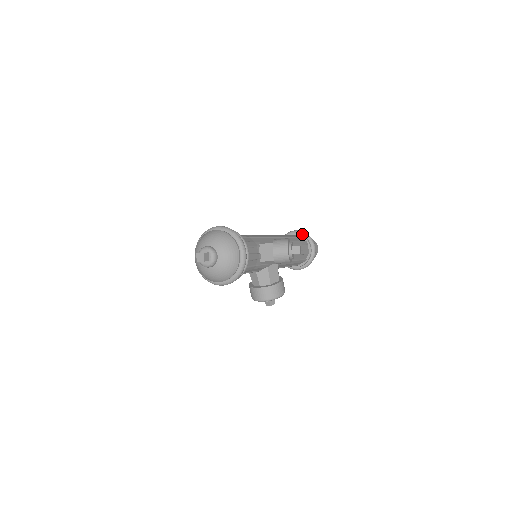
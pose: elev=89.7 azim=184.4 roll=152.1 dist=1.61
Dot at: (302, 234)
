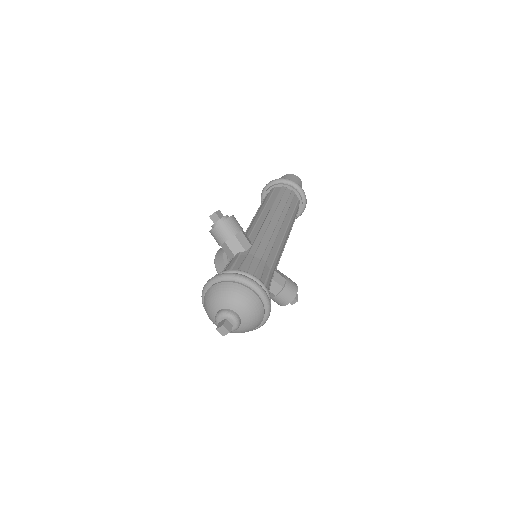
Dot at: (303, 199)
